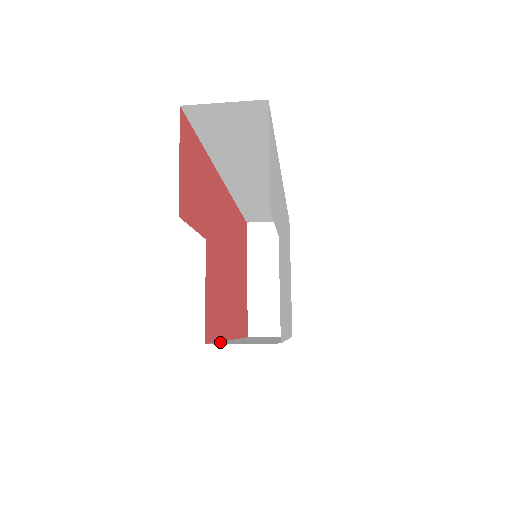
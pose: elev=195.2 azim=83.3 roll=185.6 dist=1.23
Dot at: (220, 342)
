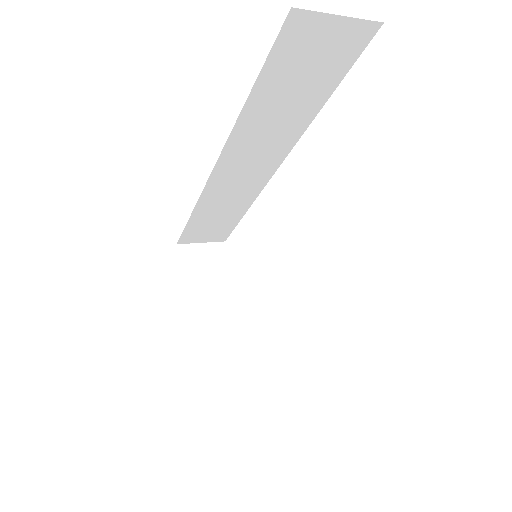
Dot at: occluded
